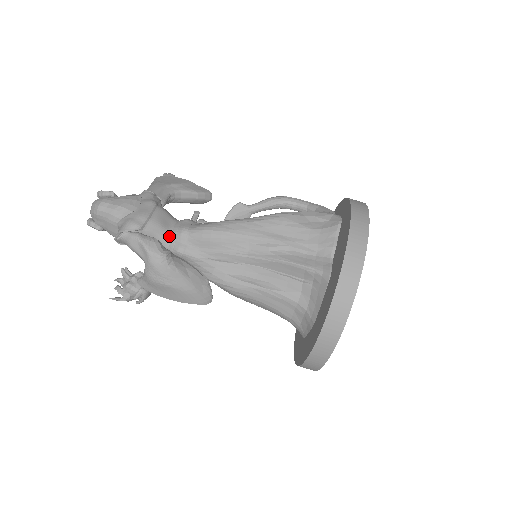
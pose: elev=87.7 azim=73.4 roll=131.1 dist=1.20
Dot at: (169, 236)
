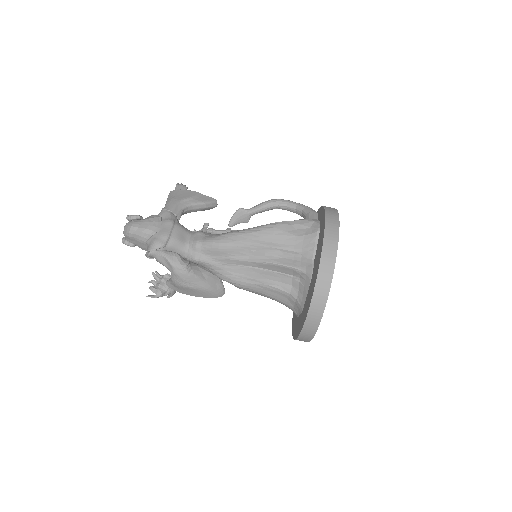
Dot at: (187, 248)
